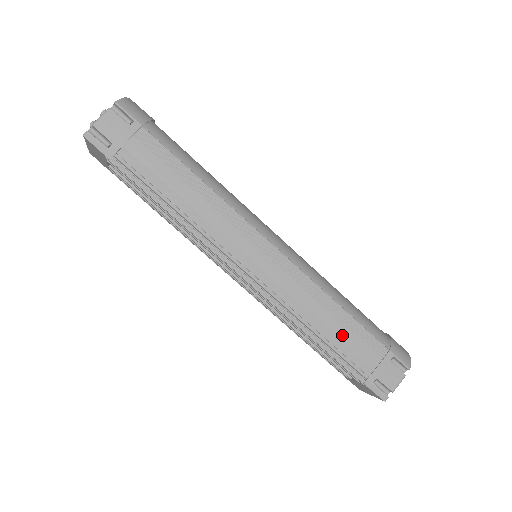
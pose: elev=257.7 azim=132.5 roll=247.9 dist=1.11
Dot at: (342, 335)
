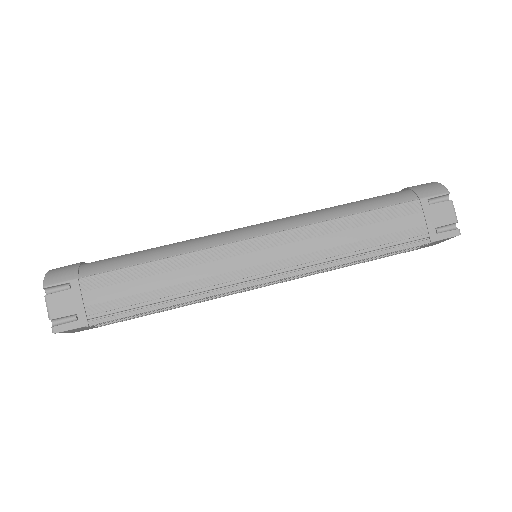
Dot at: (376, 232)
